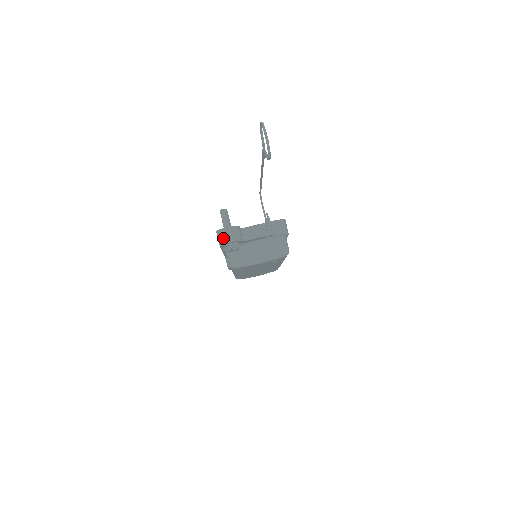
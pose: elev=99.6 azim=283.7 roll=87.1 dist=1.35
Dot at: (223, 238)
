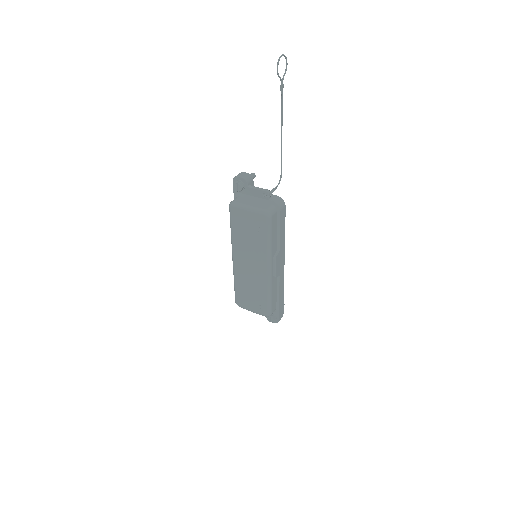
Dot at: (238, 175)
